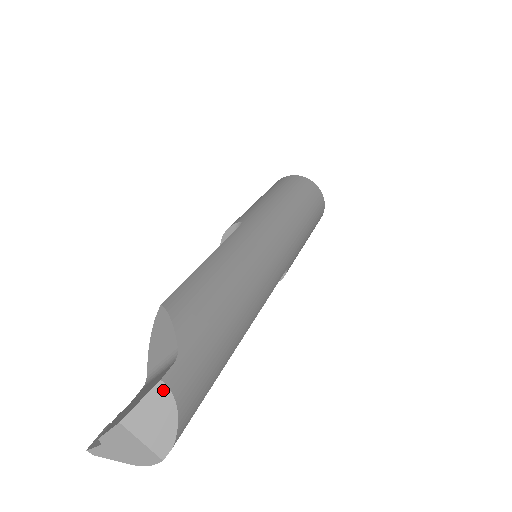
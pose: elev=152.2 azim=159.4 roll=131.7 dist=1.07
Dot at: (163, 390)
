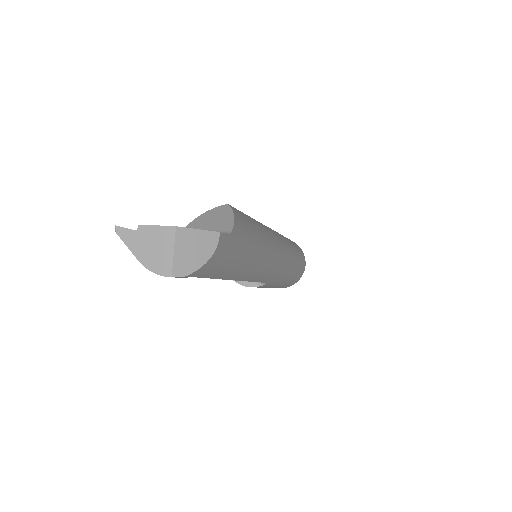
Dot at: (215, 239)
